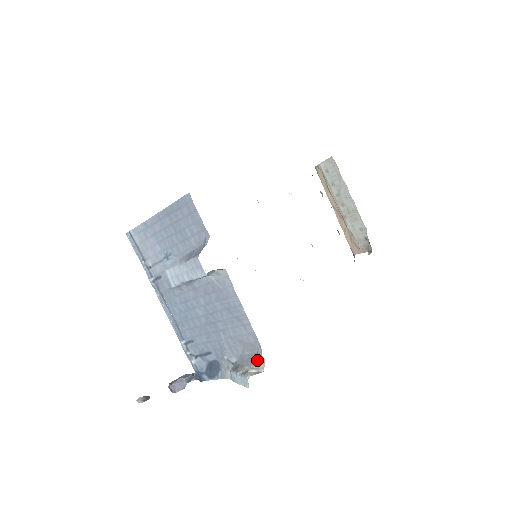
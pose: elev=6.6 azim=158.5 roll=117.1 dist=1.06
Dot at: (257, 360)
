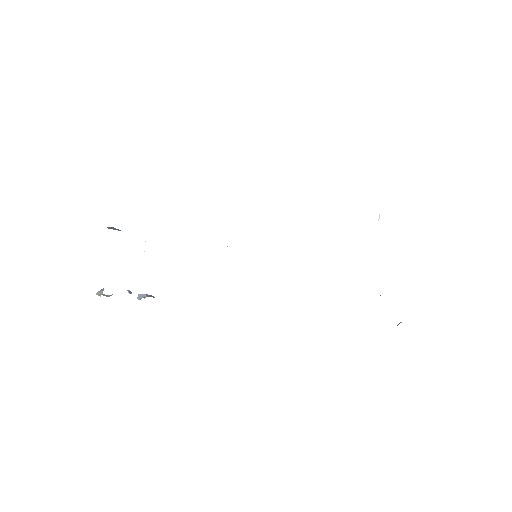
Dot at: (103, 289)
